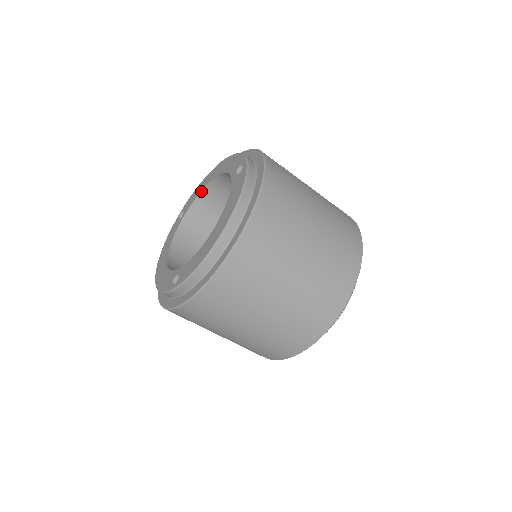
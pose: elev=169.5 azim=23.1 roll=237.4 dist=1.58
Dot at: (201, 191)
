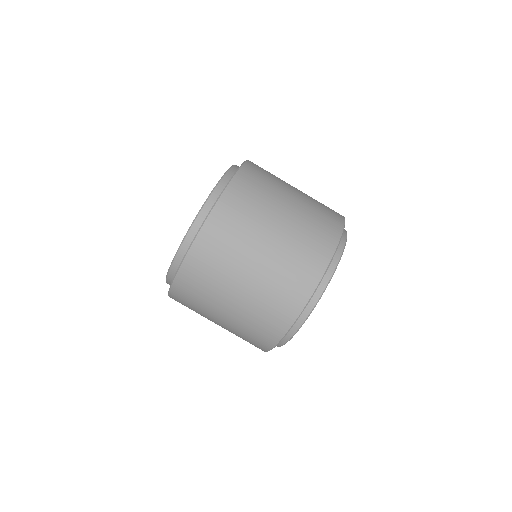
Dot at: occluded
